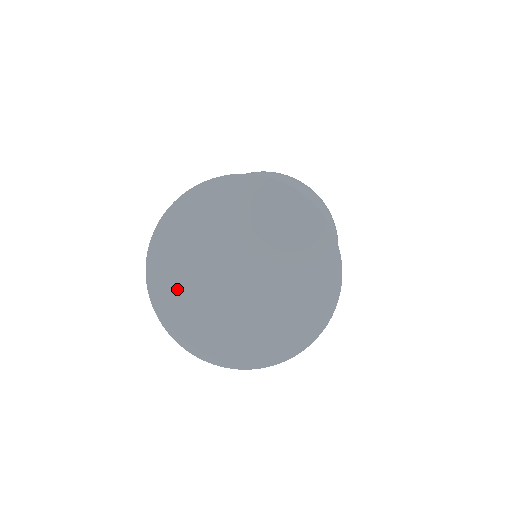
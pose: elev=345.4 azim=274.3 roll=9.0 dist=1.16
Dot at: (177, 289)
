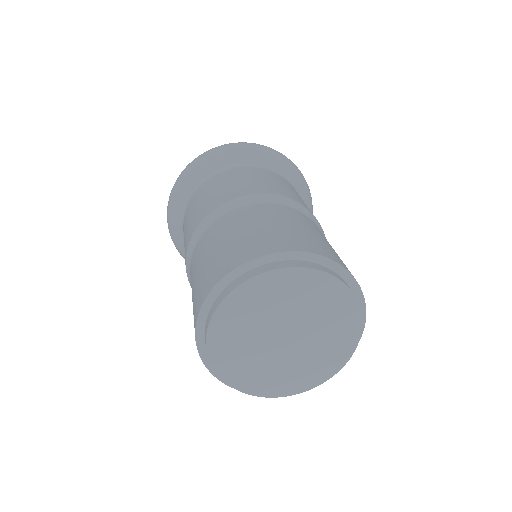
Dot at: (228, 348)
